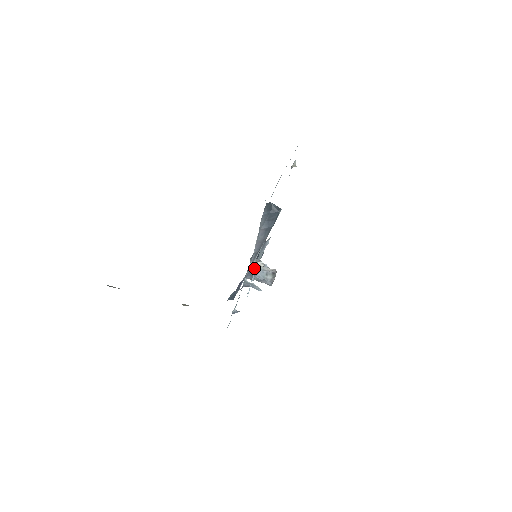
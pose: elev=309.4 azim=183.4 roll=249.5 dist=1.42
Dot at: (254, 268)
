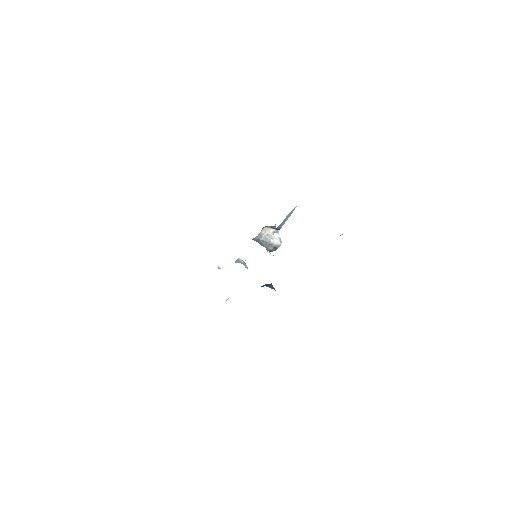
Dot at: (260, 238)
